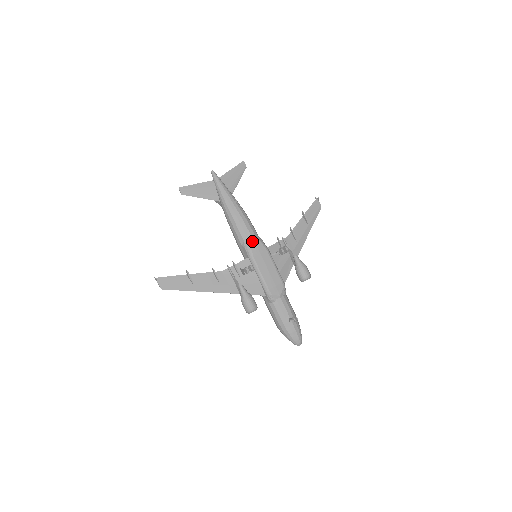
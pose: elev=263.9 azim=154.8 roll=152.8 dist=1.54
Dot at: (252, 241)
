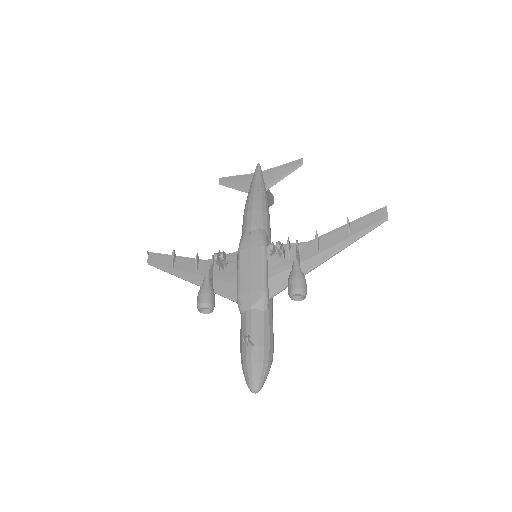
Dot at: (249, 232)
